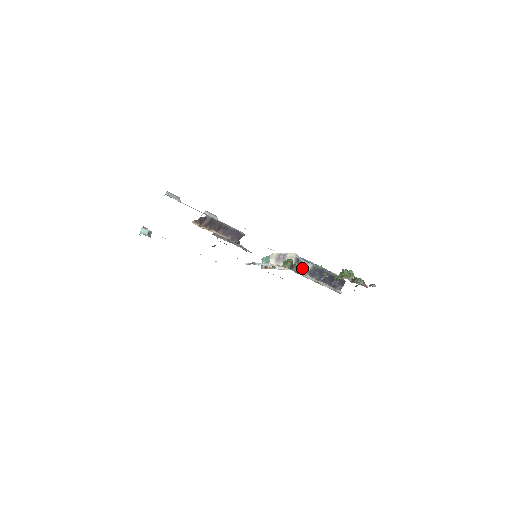
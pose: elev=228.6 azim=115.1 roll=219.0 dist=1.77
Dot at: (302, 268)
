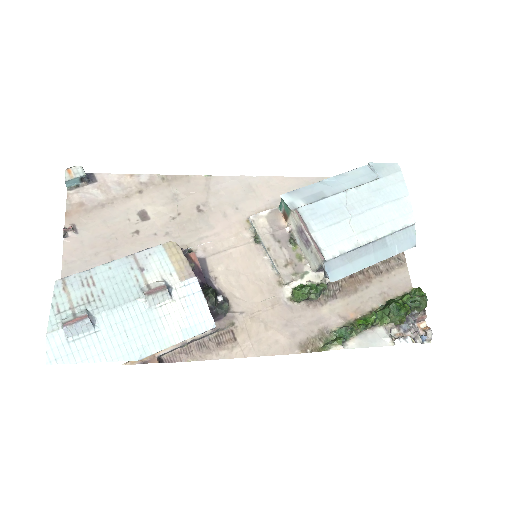
Dot at: occluded
